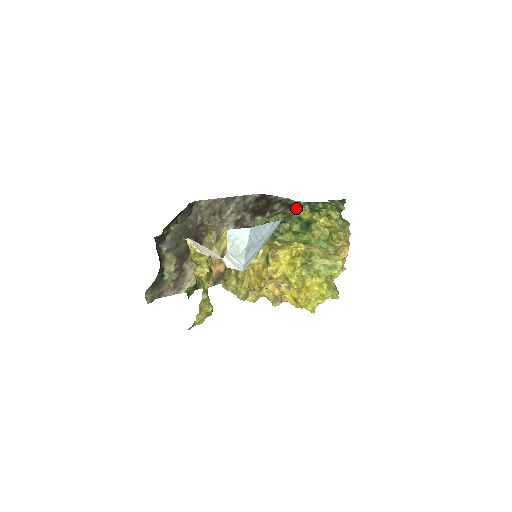
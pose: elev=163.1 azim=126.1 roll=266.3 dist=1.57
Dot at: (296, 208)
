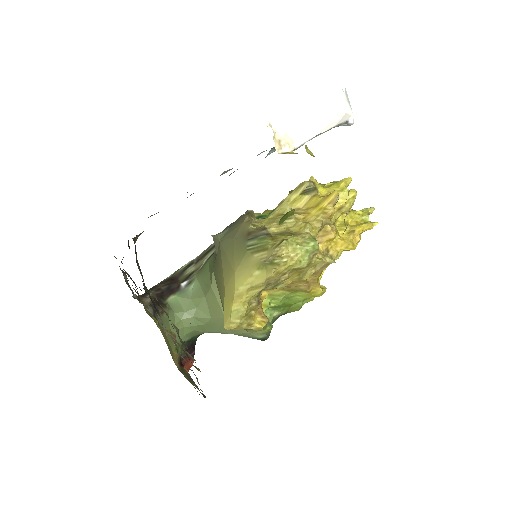
Dot at: occluded
